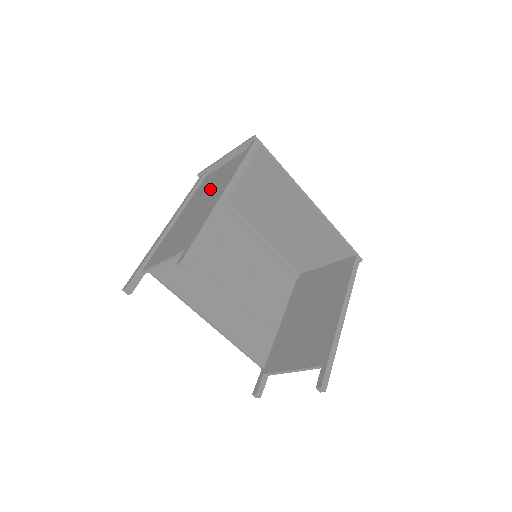
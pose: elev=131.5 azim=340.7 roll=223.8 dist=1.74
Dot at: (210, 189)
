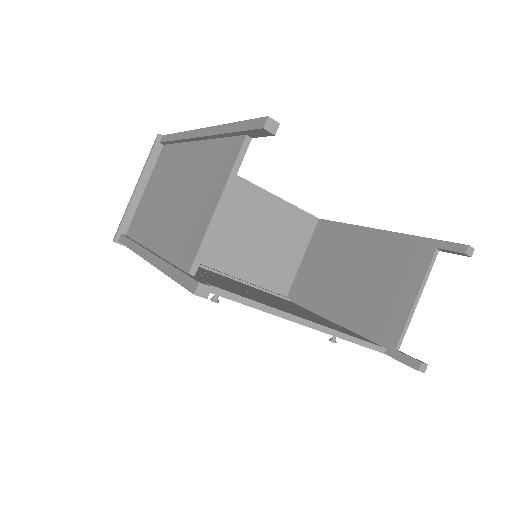
Dot at: (161, 193)
